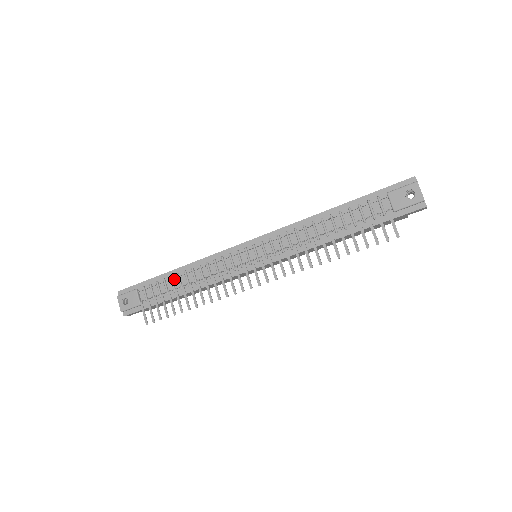
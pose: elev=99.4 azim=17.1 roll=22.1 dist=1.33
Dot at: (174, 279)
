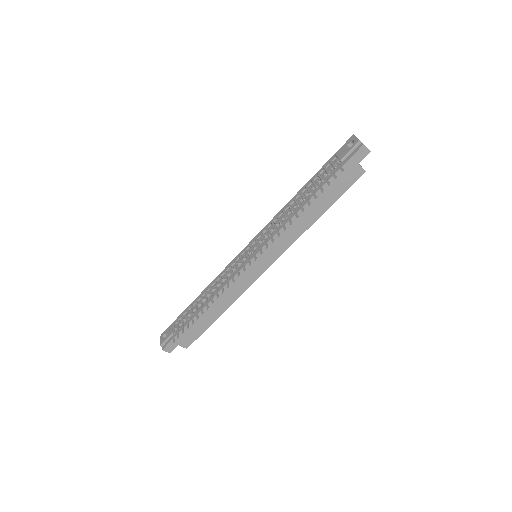
Dot at: (198, 301)
